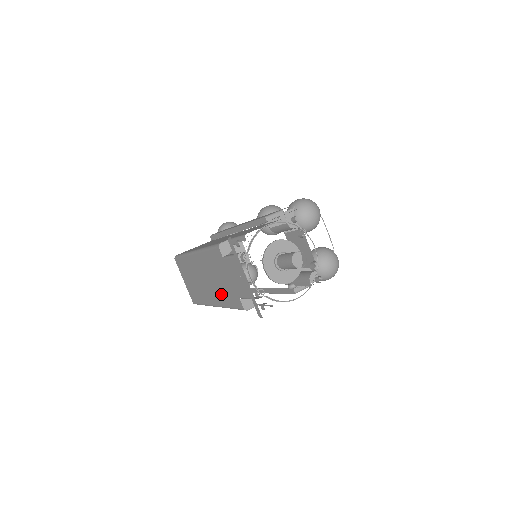
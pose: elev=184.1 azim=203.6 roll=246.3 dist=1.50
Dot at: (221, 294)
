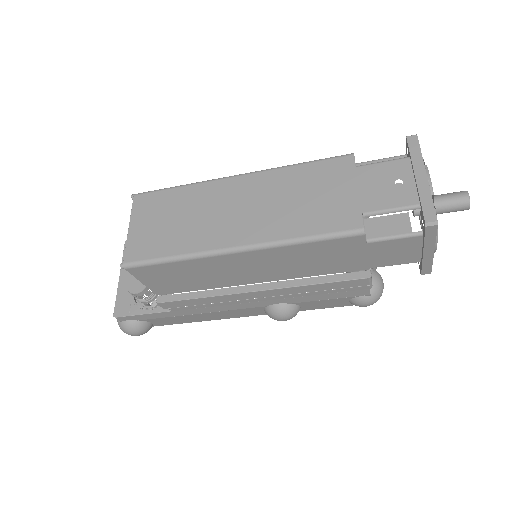
Dot at: (291, 220)
